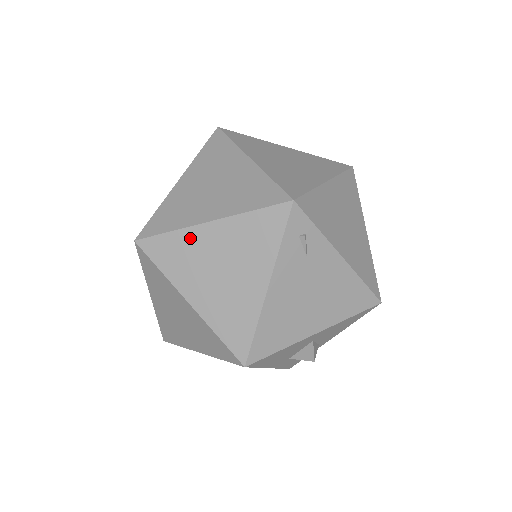
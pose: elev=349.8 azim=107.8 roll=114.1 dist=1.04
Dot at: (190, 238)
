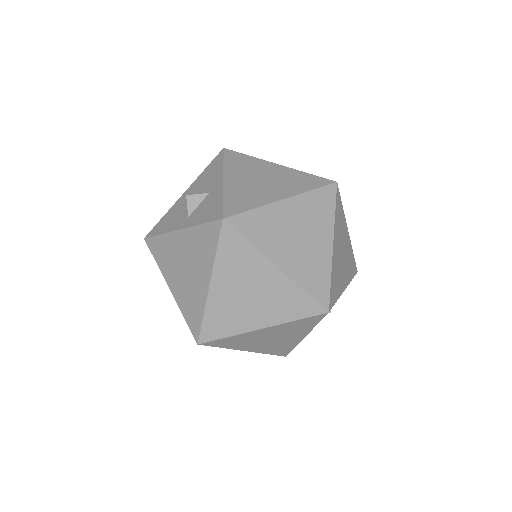
Dot at: (246, 336)
